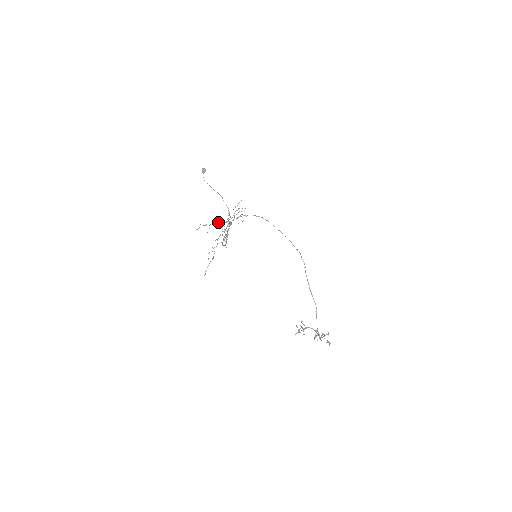
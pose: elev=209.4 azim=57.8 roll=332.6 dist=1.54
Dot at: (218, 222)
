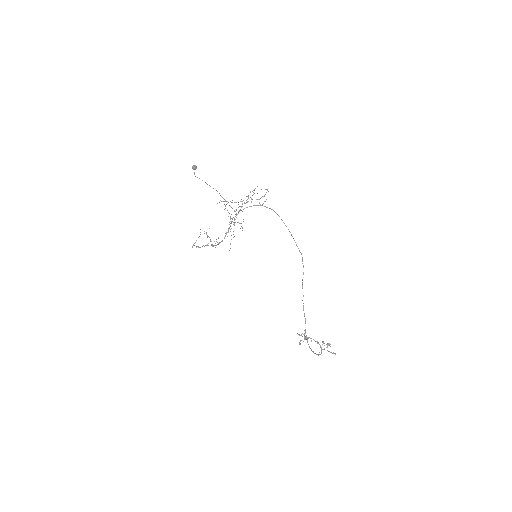
Dot at: (236, 202)
